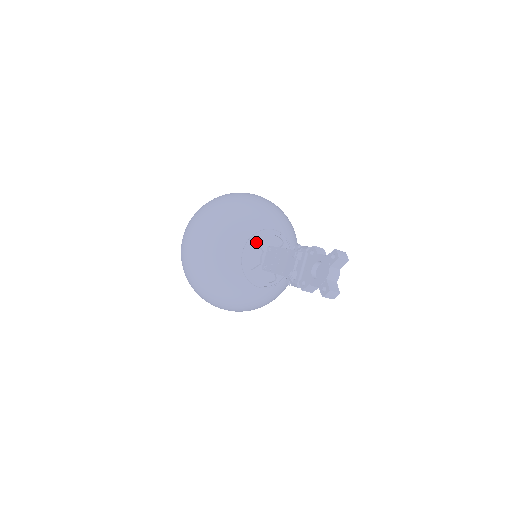
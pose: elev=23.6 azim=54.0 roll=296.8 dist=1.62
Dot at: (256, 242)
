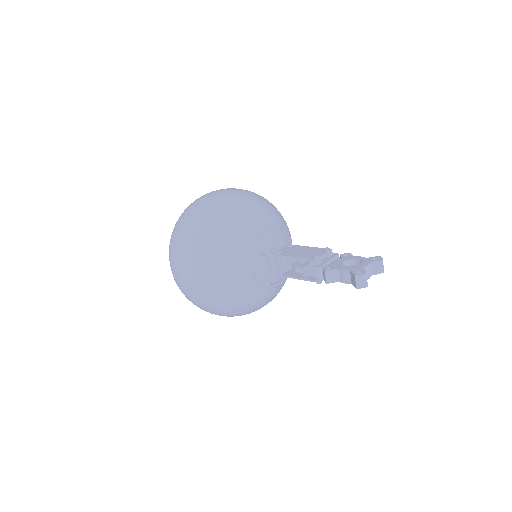
Dot at: (279, 235)
